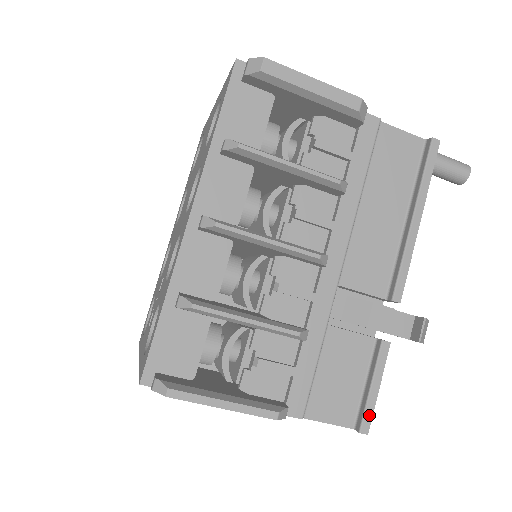
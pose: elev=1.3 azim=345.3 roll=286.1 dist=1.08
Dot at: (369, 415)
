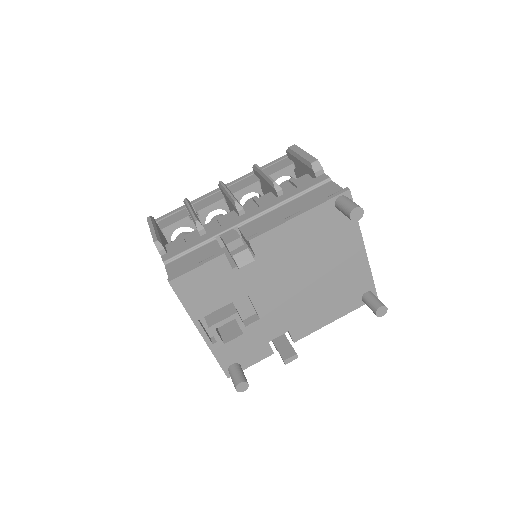
Dot at: (179, 275)
